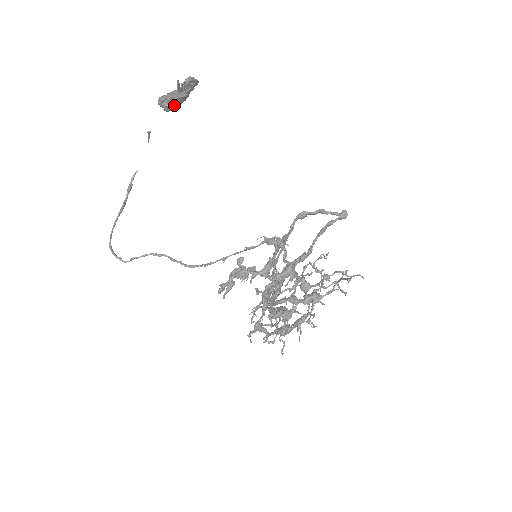
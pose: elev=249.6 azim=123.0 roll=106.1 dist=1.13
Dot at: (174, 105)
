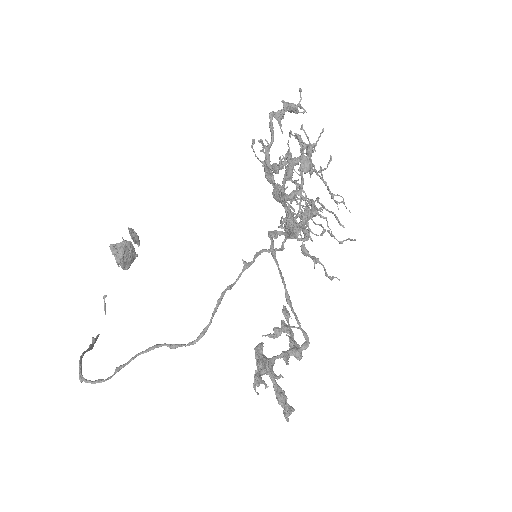
Dot at: (124, 248)
